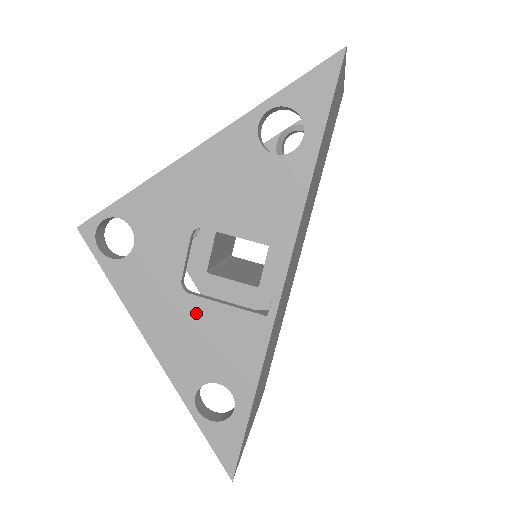
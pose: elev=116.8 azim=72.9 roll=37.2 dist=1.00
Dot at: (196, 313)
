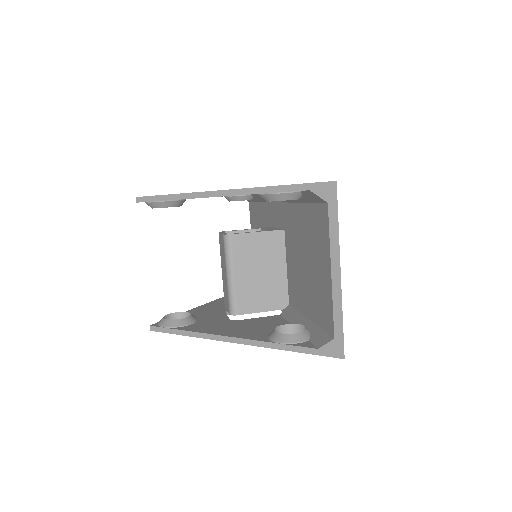
Dot at: occluded
